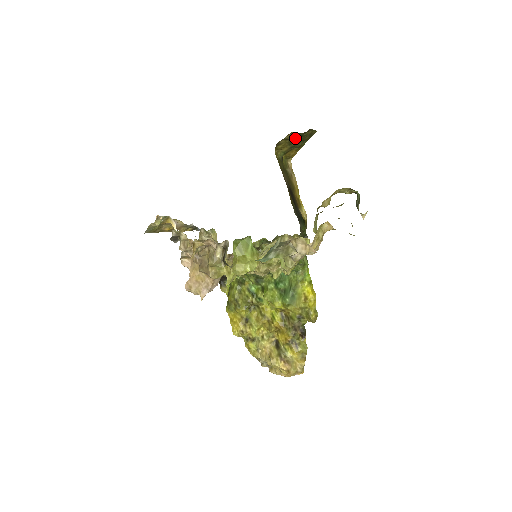
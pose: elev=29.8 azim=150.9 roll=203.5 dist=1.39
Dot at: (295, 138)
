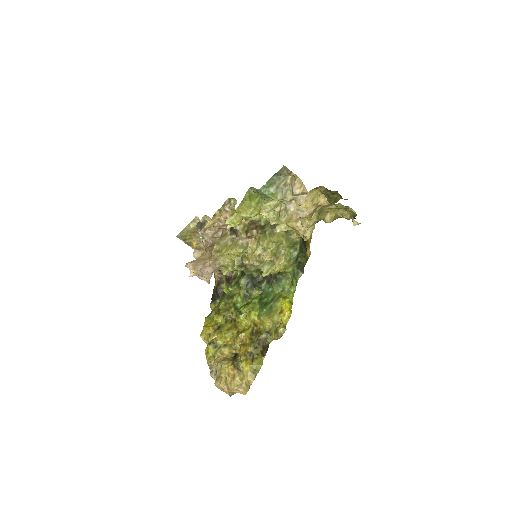
Dot at: occluded
